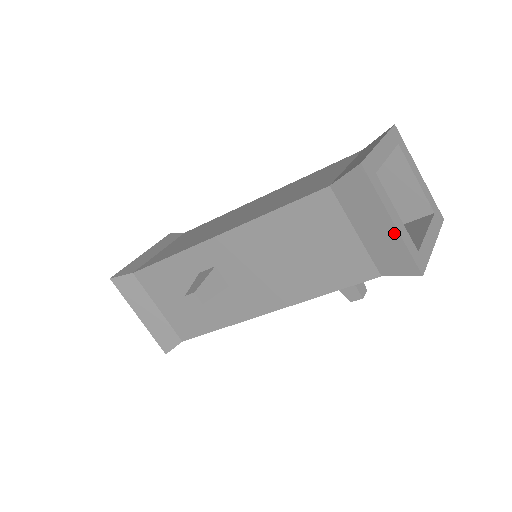
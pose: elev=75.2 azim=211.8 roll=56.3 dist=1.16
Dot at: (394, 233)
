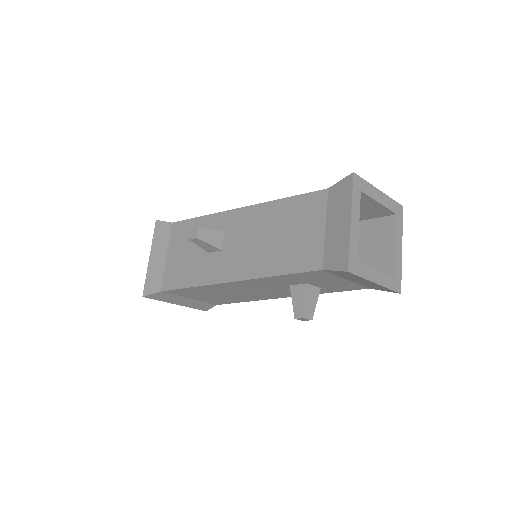
Dot at: (347, 230)
